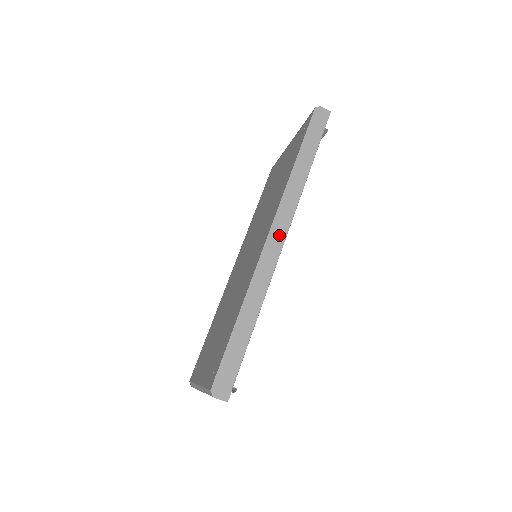
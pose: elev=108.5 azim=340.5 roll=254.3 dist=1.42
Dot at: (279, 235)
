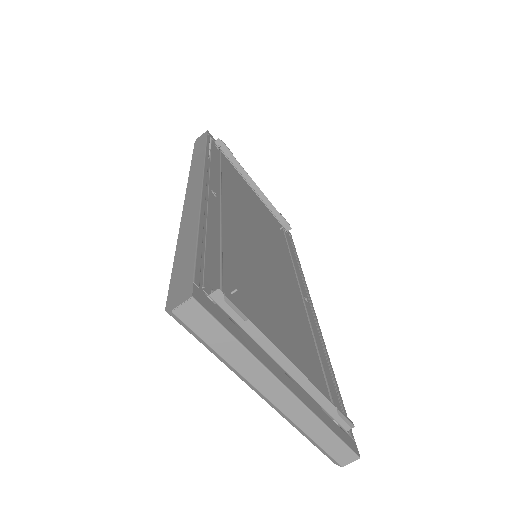
Dot at: (196, 185)
